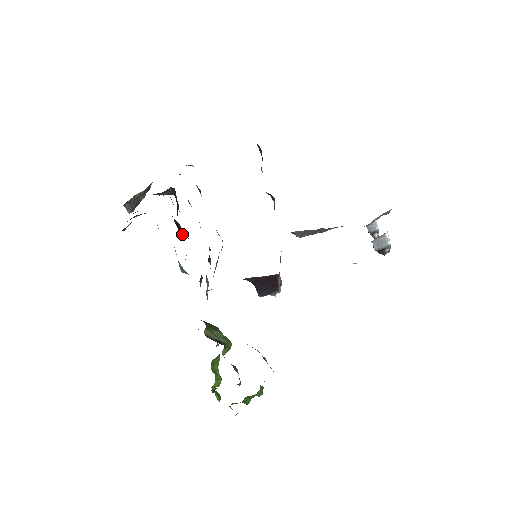
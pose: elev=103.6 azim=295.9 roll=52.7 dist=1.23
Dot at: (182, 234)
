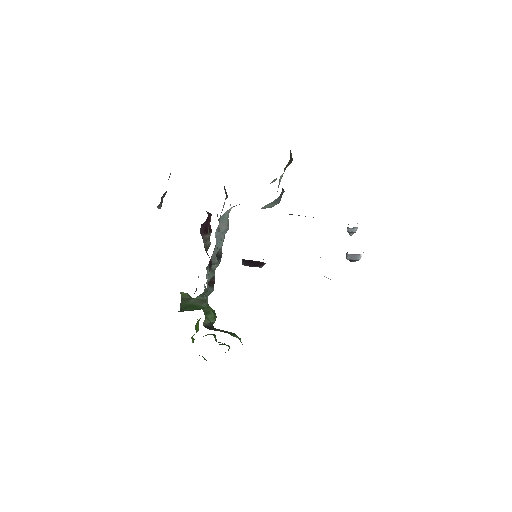
Dot at: (209, 261)
